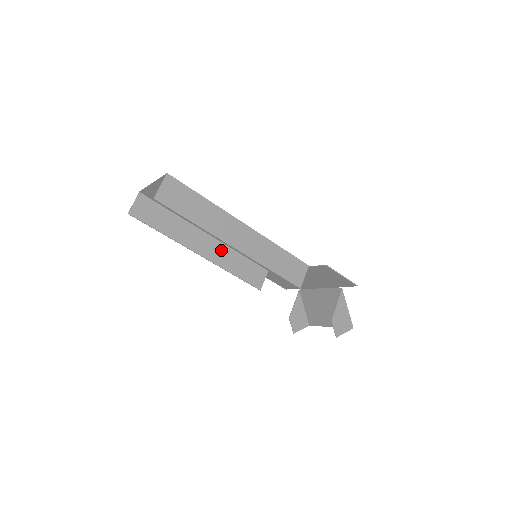
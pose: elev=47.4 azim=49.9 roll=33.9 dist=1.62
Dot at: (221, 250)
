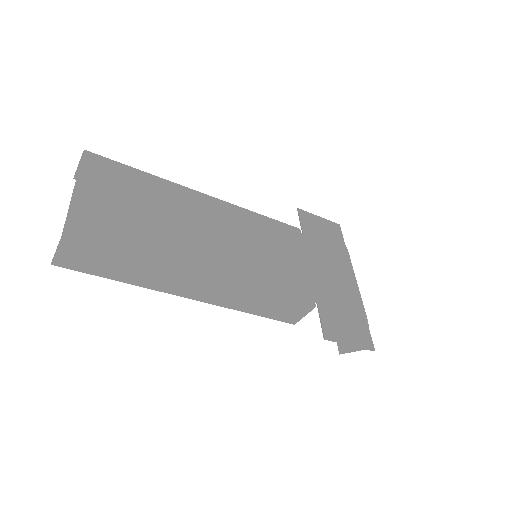
Dot at: occluded
